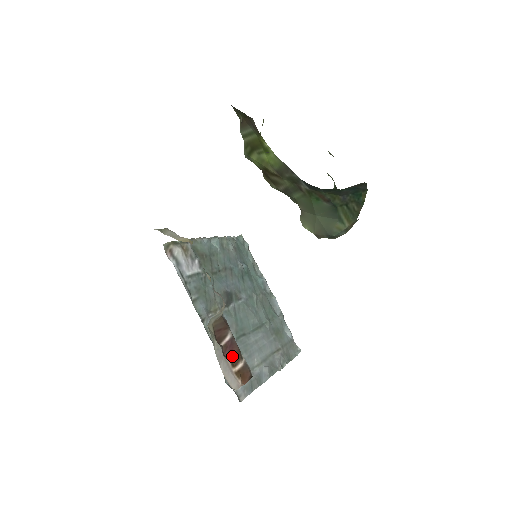
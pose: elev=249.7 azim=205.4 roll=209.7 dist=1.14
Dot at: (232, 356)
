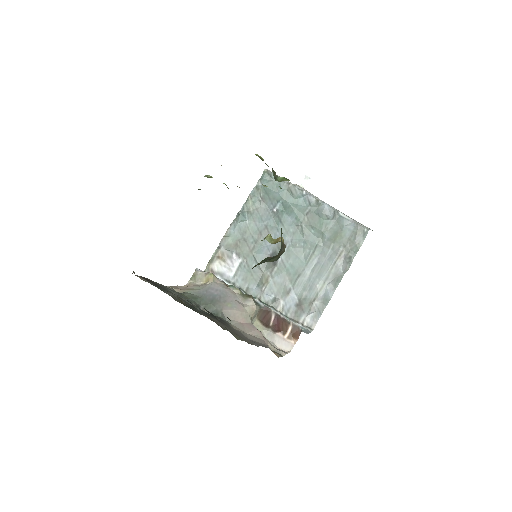
Dot at: (281, 328)
